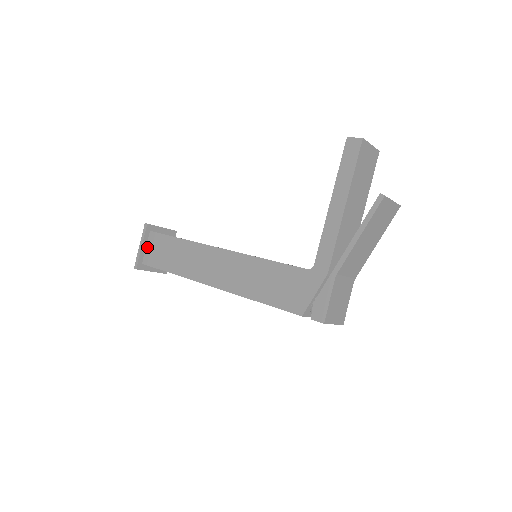
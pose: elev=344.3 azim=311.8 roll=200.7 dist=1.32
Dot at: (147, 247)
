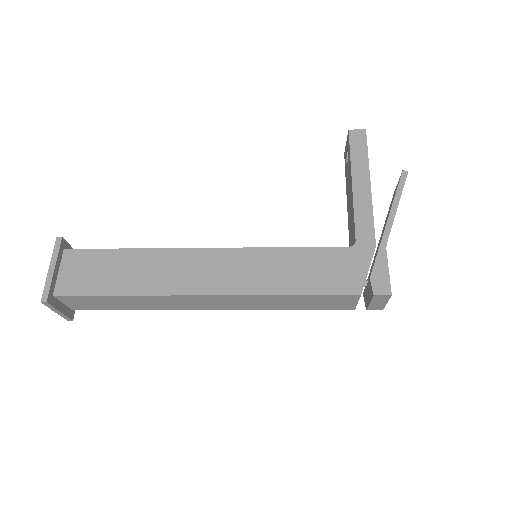
Dot at: (61, 271)
